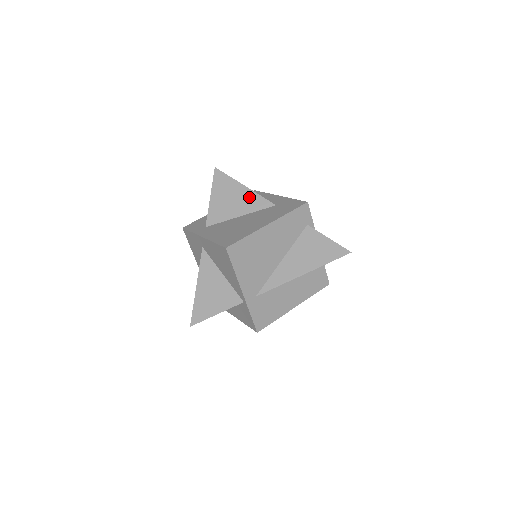
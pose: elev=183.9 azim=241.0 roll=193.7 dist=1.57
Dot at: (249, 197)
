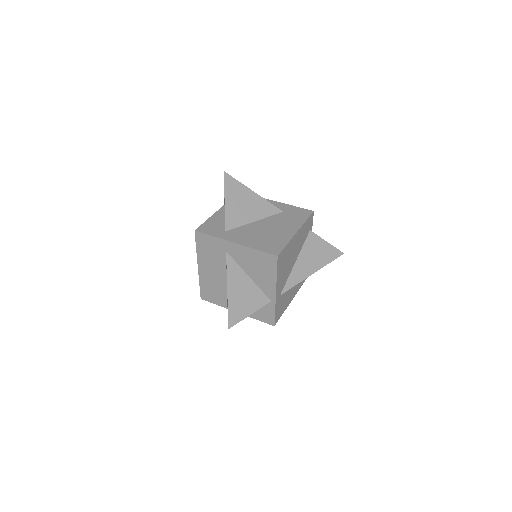
Dot at: (260, 203)
